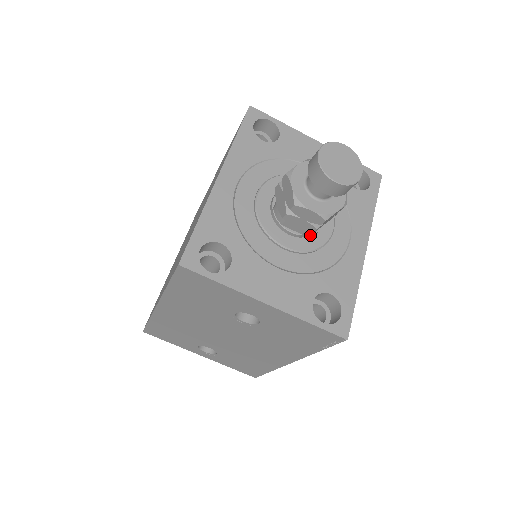
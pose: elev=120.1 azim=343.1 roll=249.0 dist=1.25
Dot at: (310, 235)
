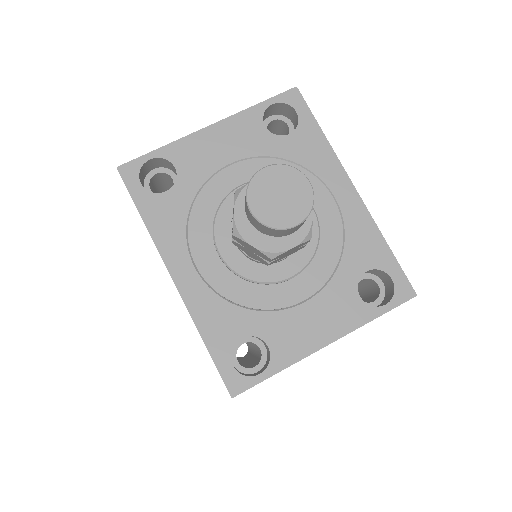
Dot at: occluded
